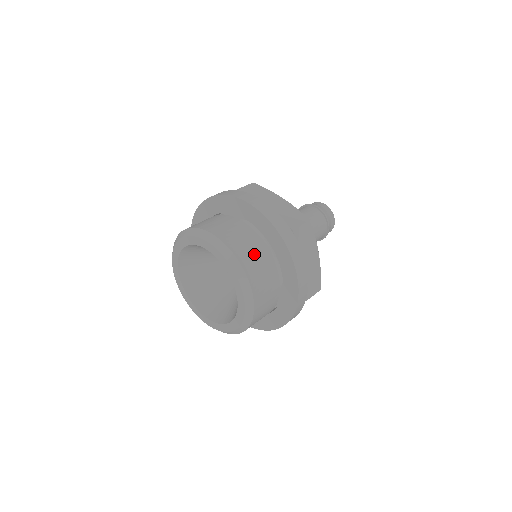
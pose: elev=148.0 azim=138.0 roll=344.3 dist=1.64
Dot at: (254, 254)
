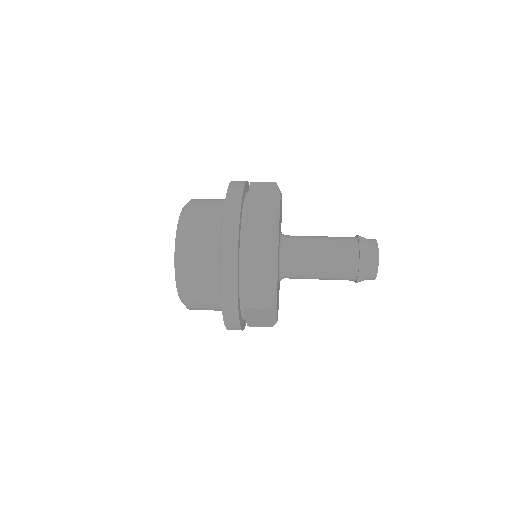
Dot at: (201, 232)
